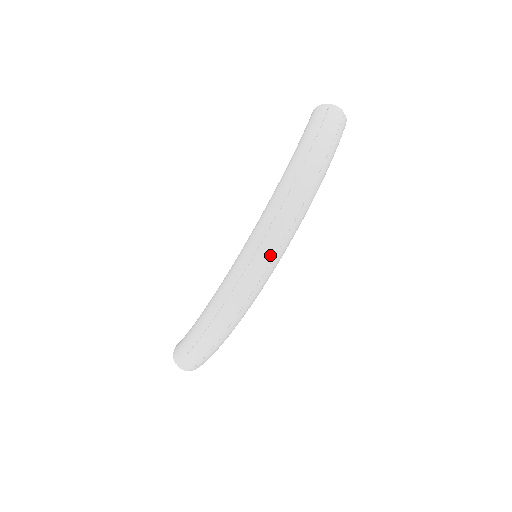
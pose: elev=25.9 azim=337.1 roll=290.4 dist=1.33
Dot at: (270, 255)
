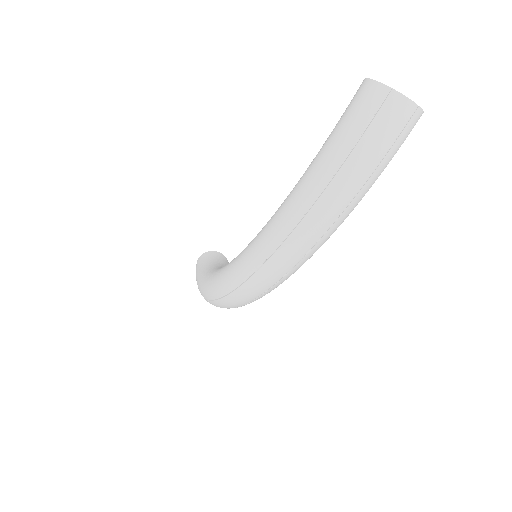
Dot at: (255, 294)
